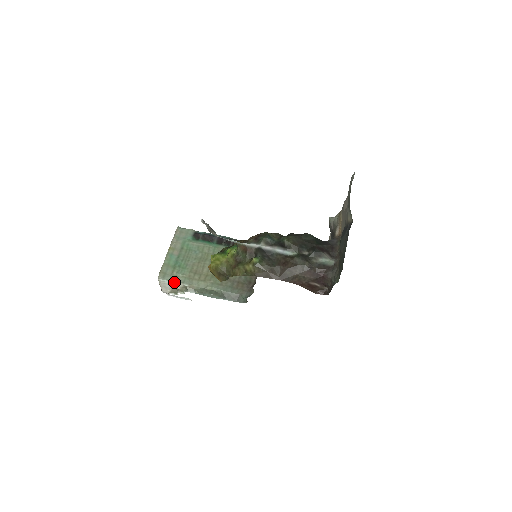
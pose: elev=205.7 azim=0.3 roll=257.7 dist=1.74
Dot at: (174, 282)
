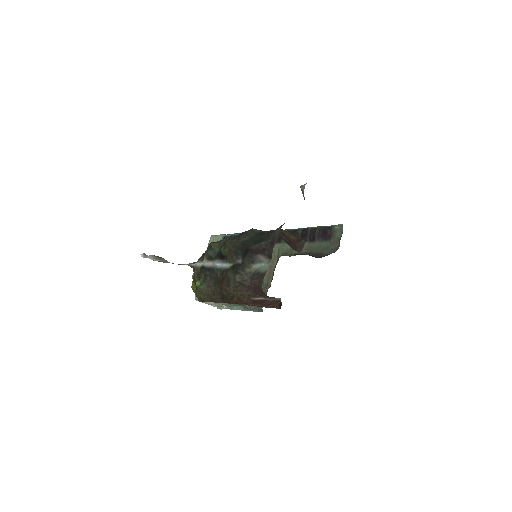
Dot at: occluded
